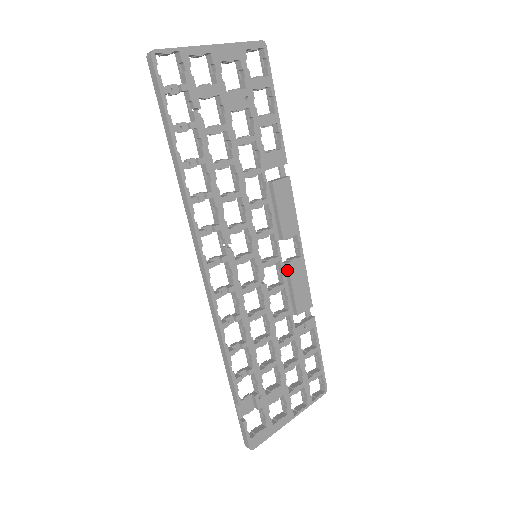
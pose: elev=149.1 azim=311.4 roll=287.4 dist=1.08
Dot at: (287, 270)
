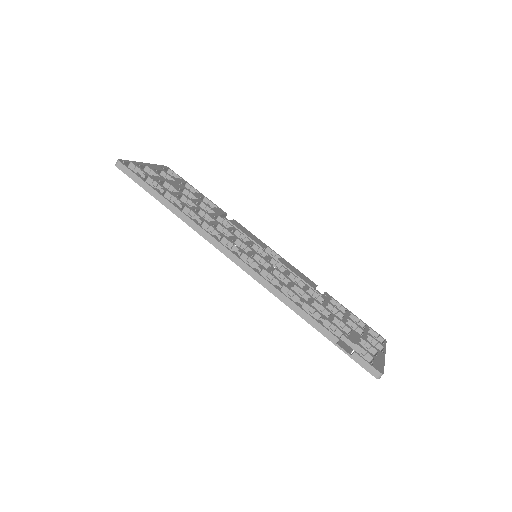
Dot at: occluded
